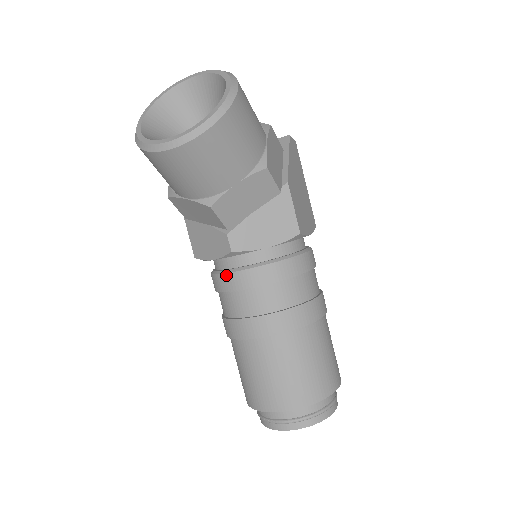
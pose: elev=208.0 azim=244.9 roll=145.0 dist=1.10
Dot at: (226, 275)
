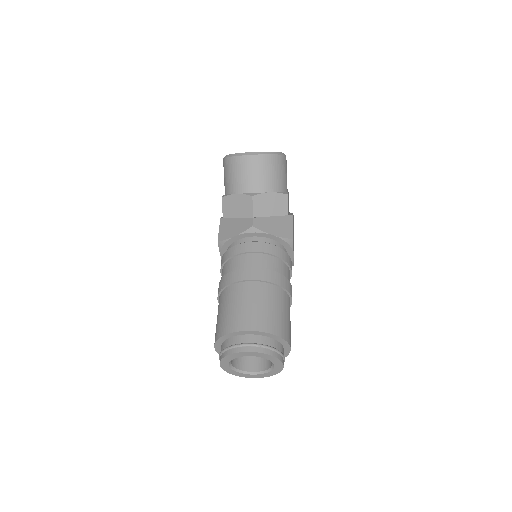
Dot at: (240, 244)
